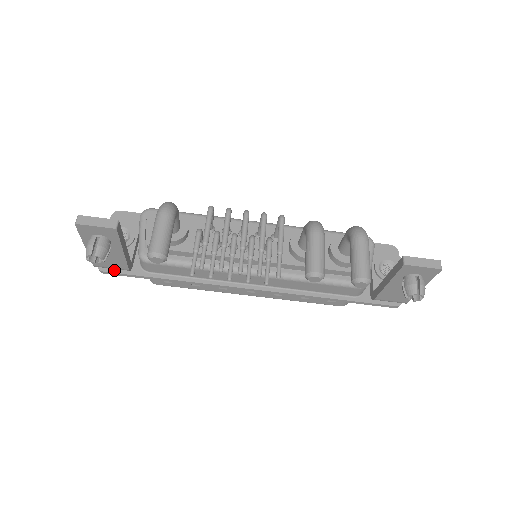
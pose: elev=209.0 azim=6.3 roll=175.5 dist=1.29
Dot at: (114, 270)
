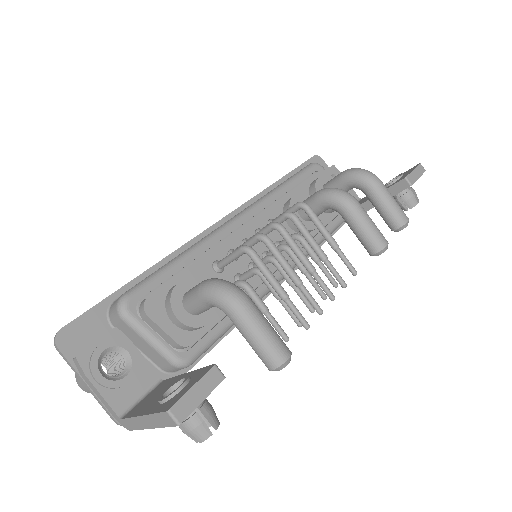
Dot at: occluded
